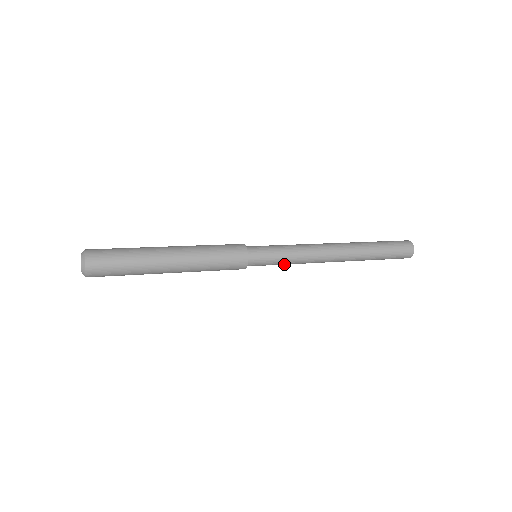
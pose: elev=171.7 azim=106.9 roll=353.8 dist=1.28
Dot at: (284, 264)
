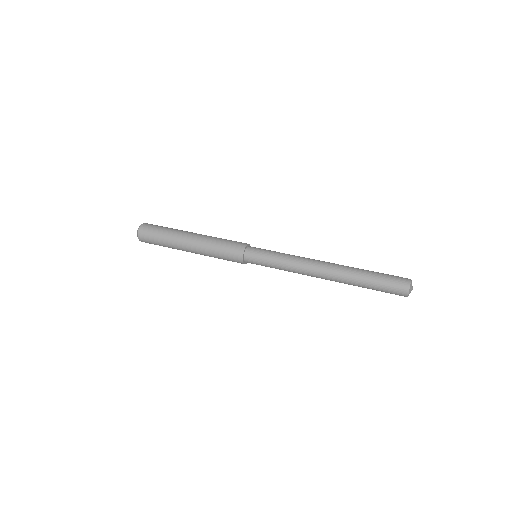
Dot at: occluded
